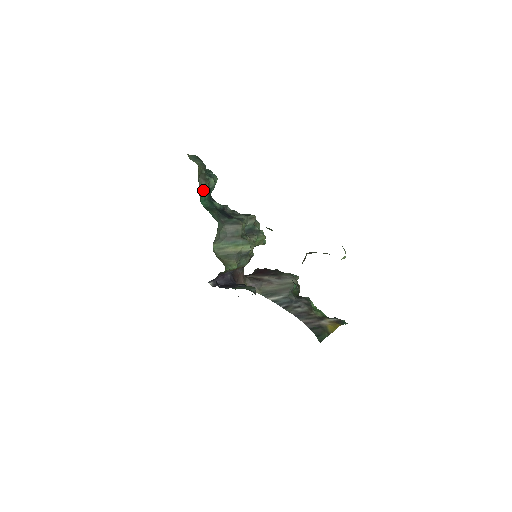
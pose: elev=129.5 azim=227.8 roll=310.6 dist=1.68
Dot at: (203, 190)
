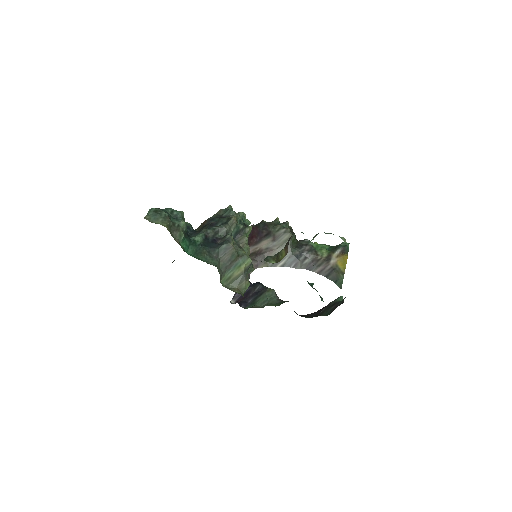
Dot at: (182, 241)
